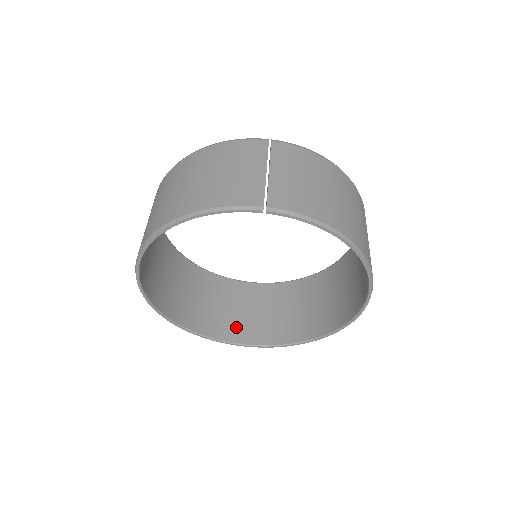
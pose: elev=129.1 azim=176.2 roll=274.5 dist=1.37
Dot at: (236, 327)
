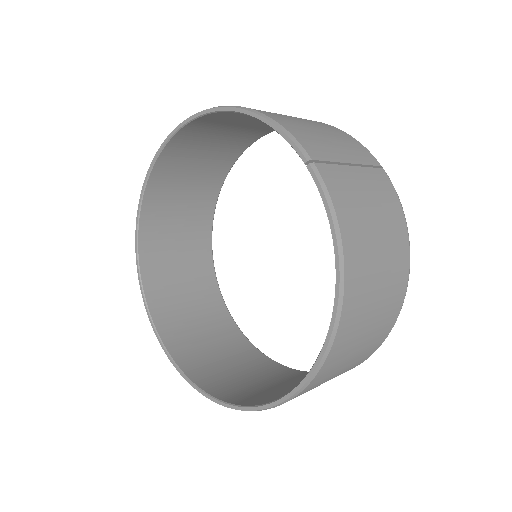
Dot at: (169, 308)
